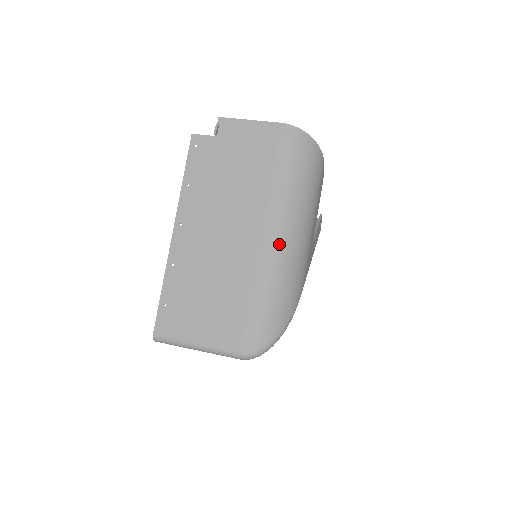
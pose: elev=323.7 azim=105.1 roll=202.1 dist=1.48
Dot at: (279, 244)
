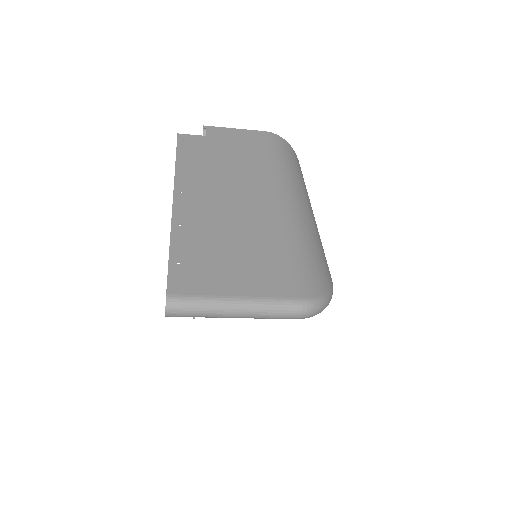
Dot at: (299, 207)
